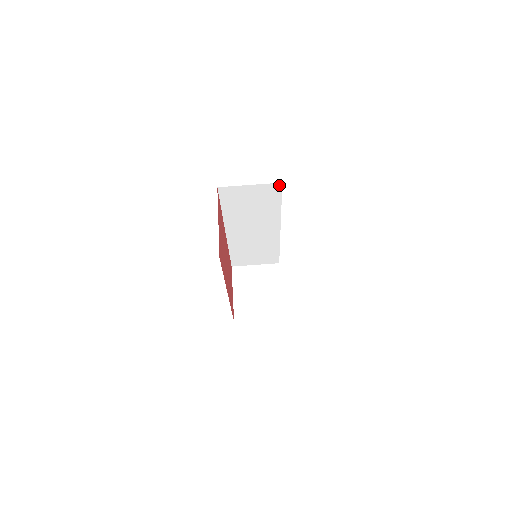
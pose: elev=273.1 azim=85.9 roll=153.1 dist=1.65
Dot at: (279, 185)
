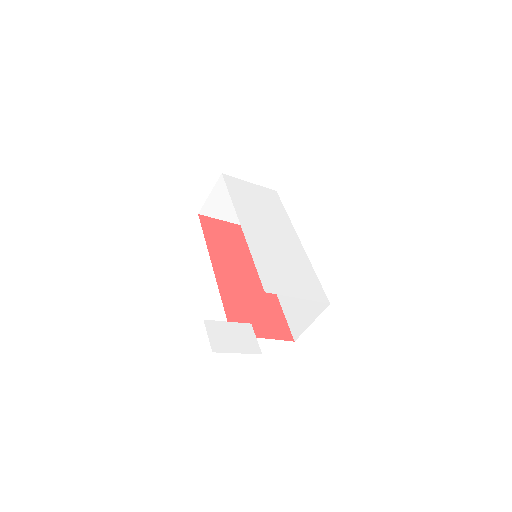
Dot at: occluded
